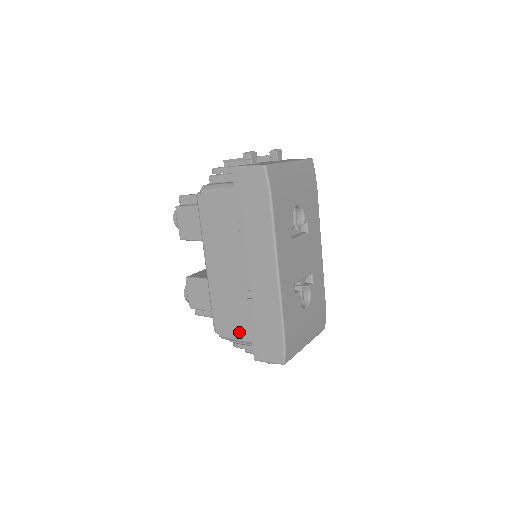
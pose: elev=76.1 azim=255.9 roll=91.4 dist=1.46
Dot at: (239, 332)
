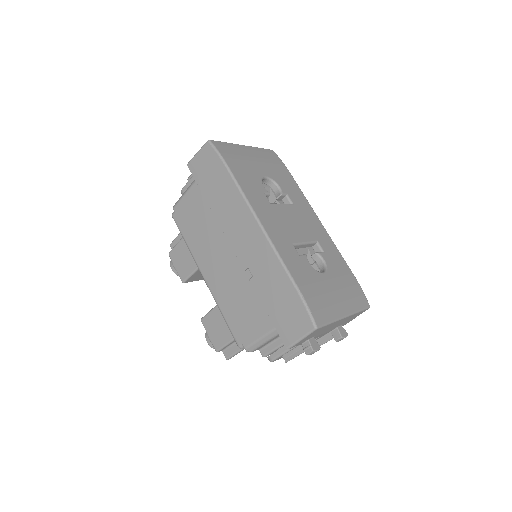
Dot at: (259, 326)
